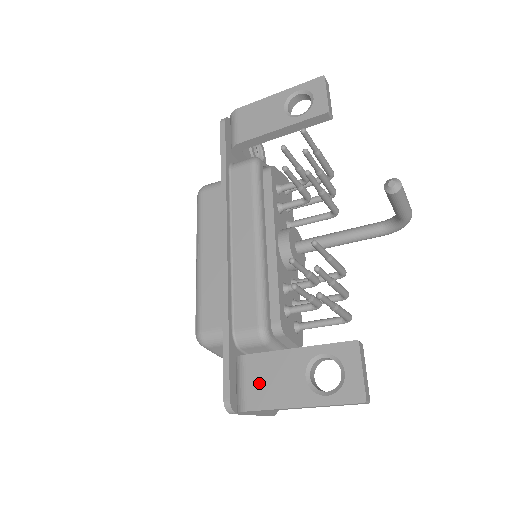
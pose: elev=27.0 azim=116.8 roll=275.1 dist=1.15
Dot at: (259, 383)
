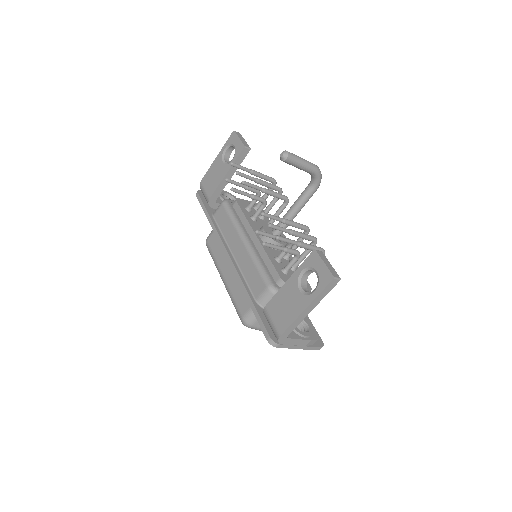
Dot at: (279, 314)
